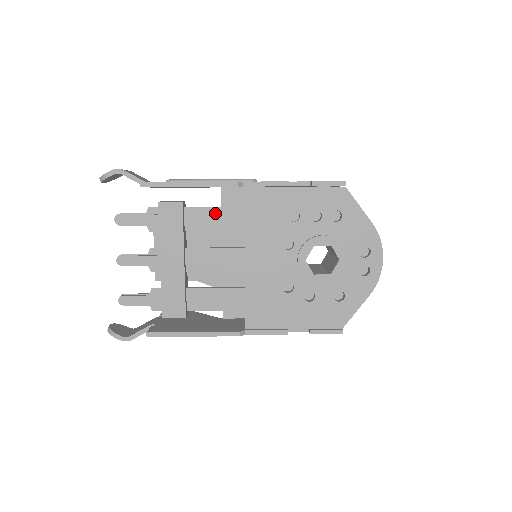
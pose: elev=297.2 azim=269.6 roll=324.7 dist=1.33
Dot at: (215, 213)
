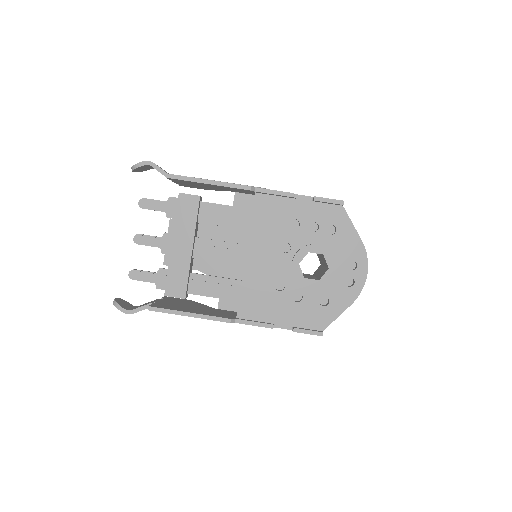
Dot at: (226, 211)
